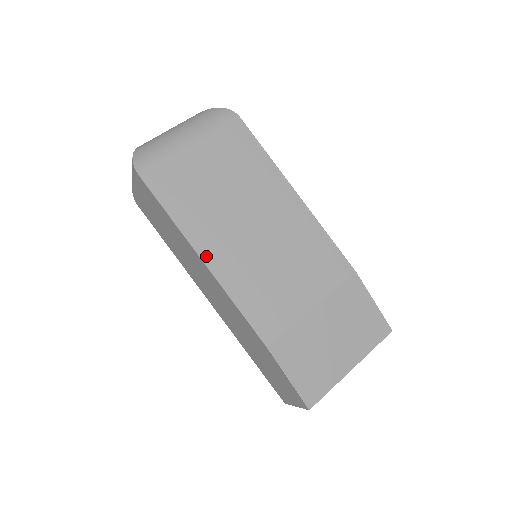
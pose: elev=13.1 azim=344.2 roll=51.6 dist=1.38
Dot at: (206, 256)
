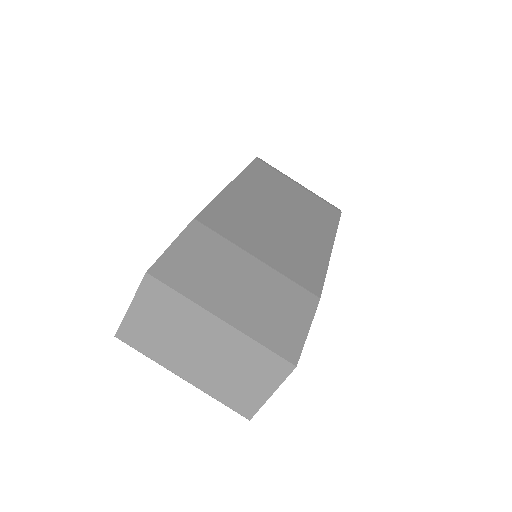
Dot at: (236, 184)
